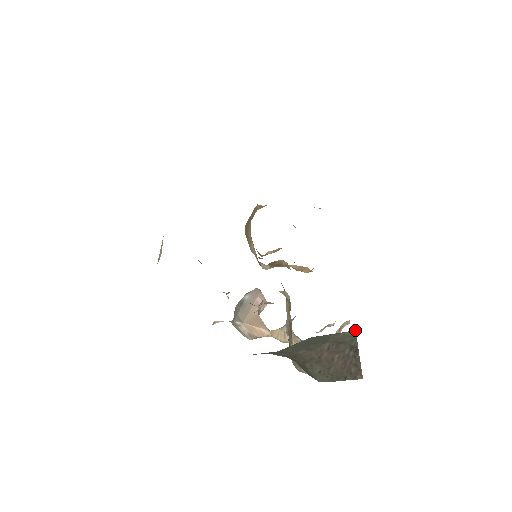
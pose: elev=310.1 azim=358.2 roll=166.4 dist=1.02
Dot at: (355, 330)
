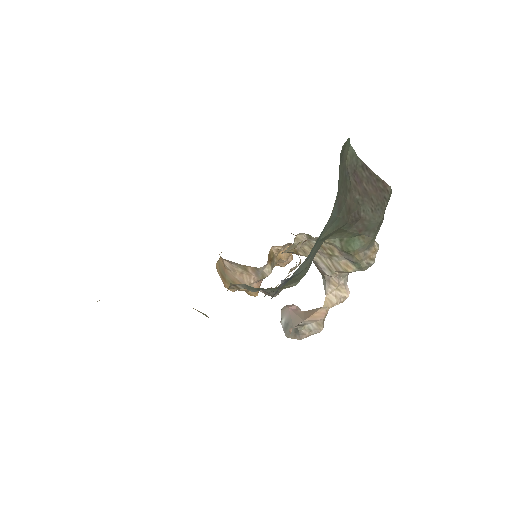
Dot at: (350, 144)
